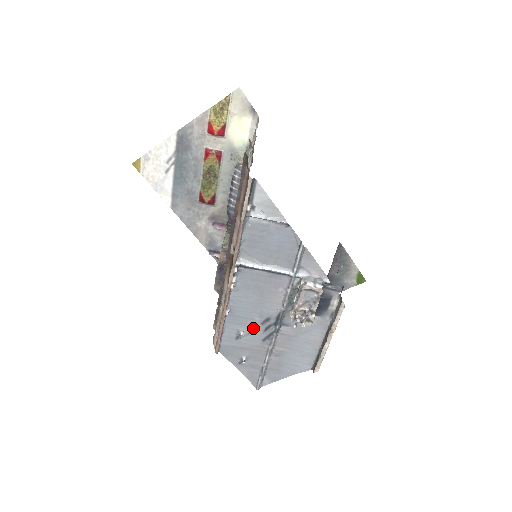
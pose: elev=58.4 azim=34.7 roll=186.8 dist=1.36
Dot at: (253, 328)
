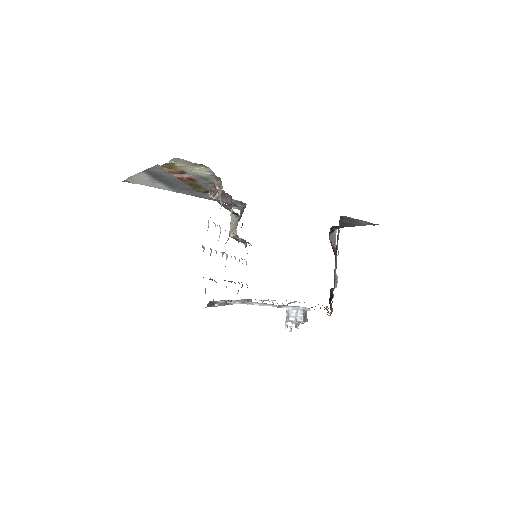
Dot at: (269, 301)
